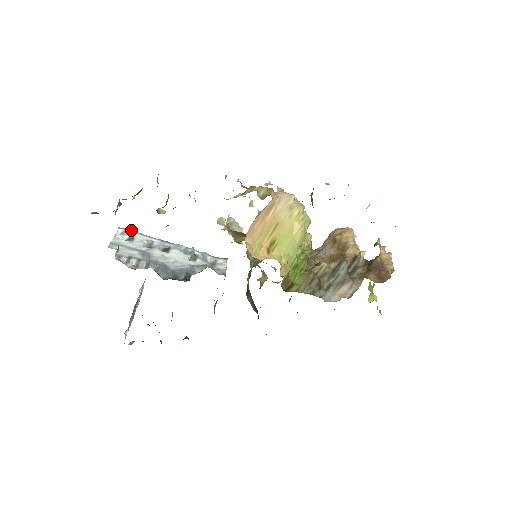
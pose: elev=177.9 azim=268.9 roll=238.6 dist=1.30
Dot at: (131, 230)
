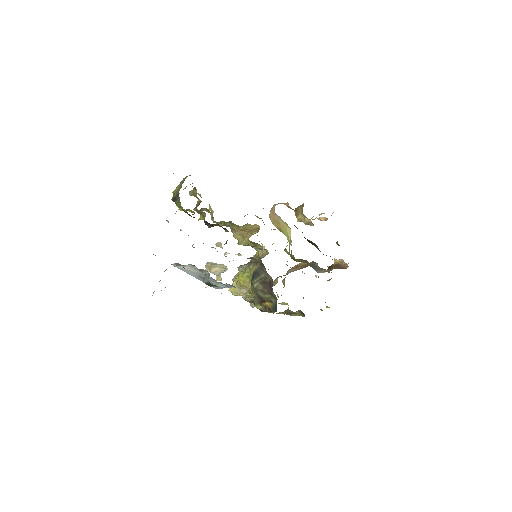
Dot at: occluded
